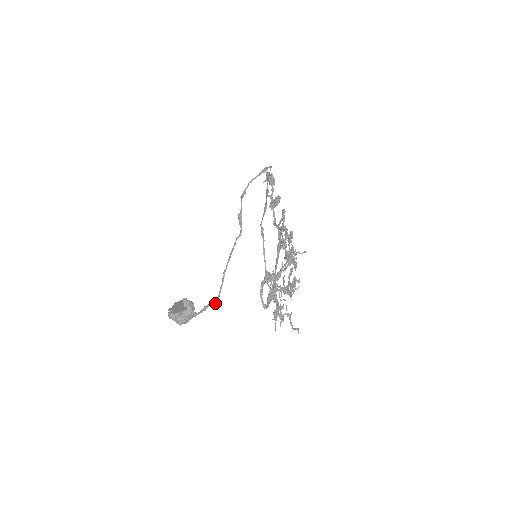
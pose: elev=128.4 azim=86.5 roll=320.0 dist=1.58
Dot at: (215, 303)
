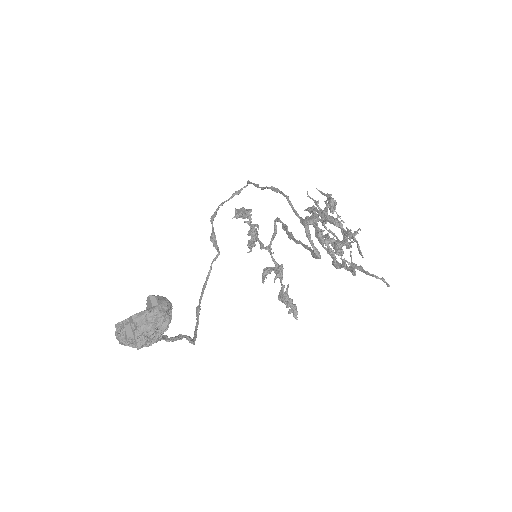
Dot at: (192, 341)
